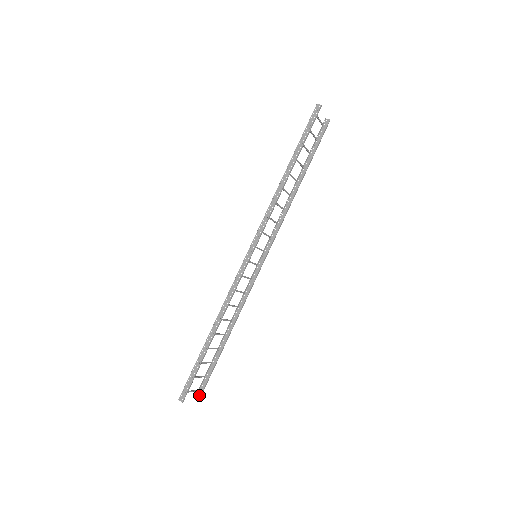
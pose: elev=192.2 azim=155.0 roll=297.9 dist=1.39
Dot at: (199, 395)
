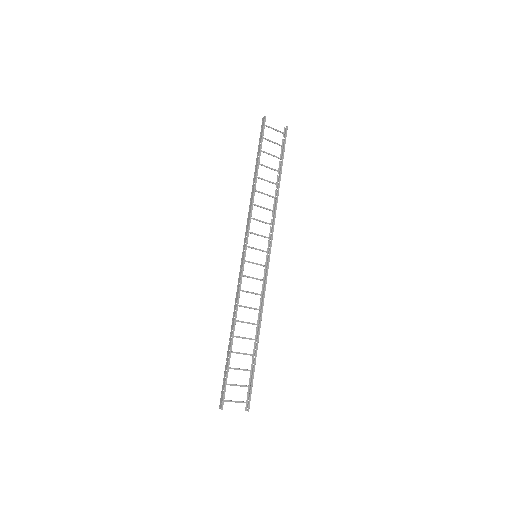
Dot at: (248, 407)
